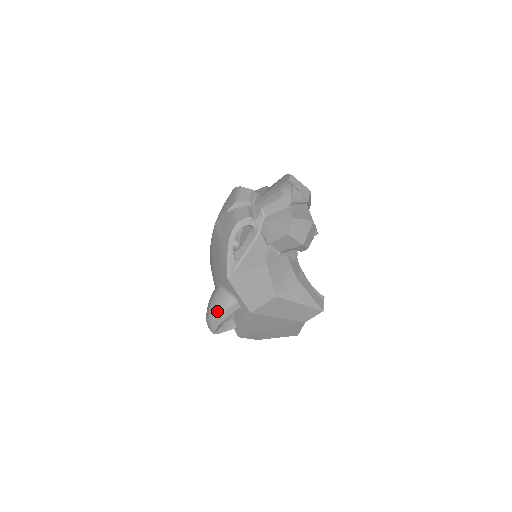
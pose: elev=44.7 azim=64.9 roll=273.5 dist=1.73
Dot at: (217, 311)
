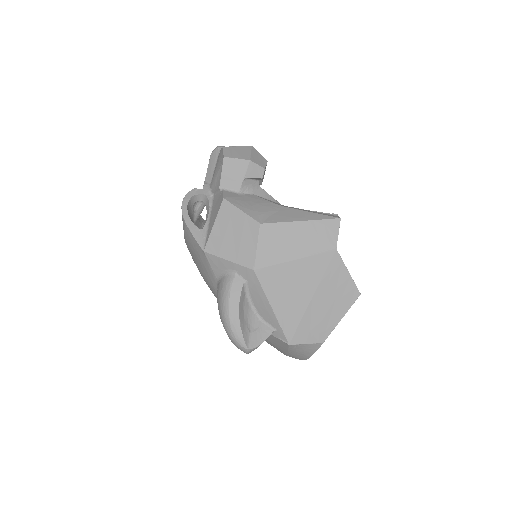
Dot at: (223, 305)
